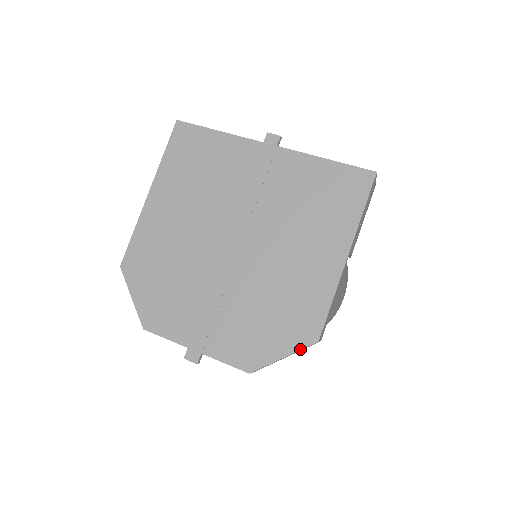
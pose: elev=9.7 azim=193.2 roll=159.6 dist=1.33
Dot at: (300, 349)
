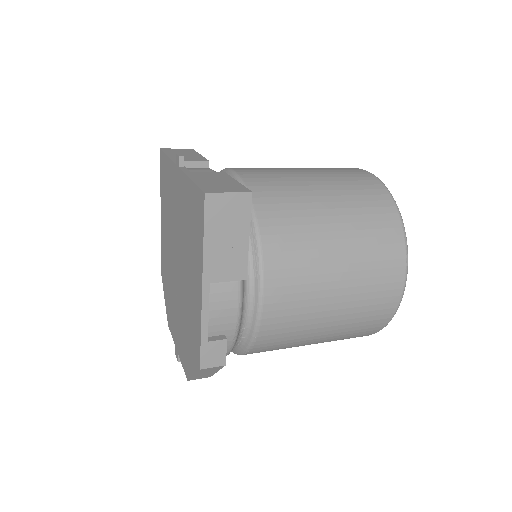
Dot at: (196, 372)
